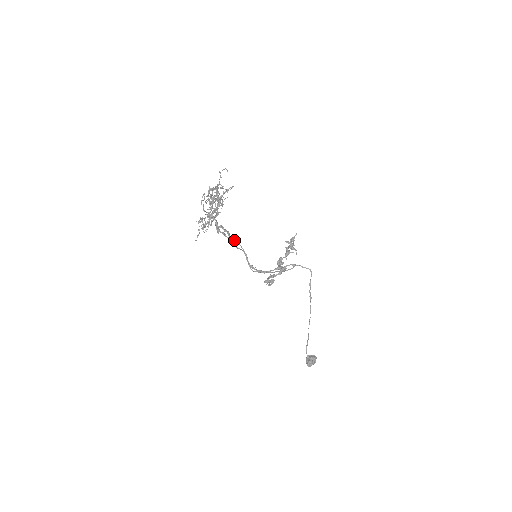
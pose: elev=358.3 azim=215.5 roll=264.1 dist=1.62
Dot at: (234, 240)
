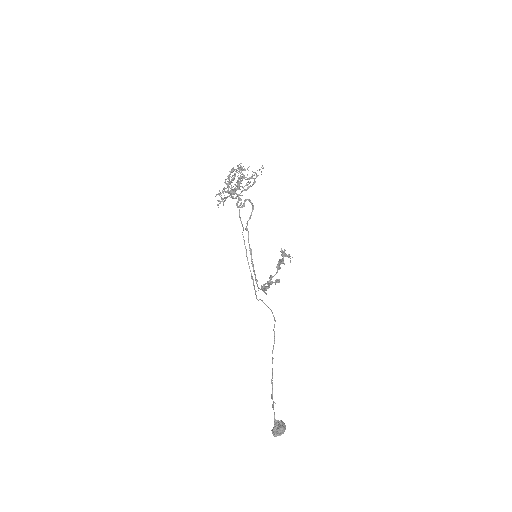
Dot at: (243, 229)
